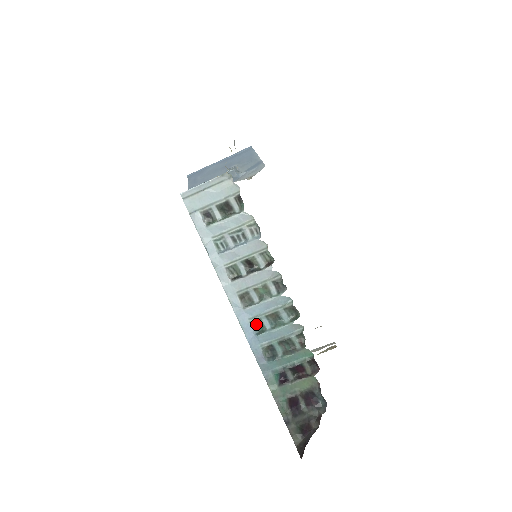
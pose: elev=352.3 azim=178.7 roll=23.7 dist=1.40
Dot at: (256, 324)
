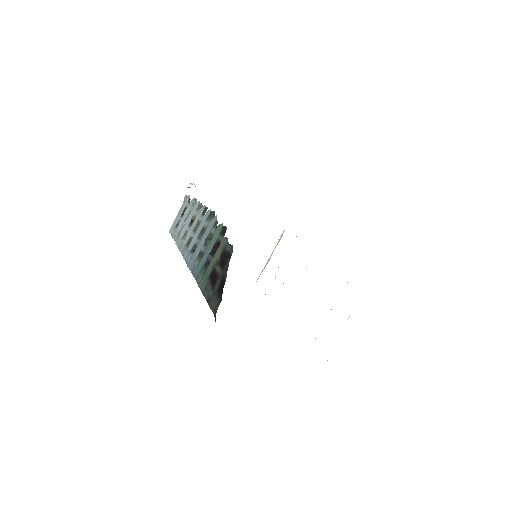
Dot at: (194, 250)
